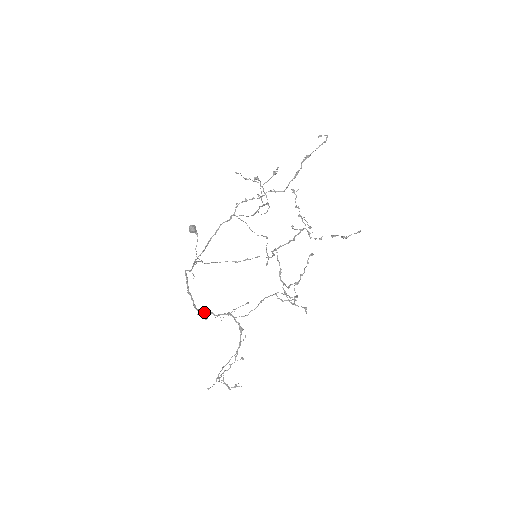
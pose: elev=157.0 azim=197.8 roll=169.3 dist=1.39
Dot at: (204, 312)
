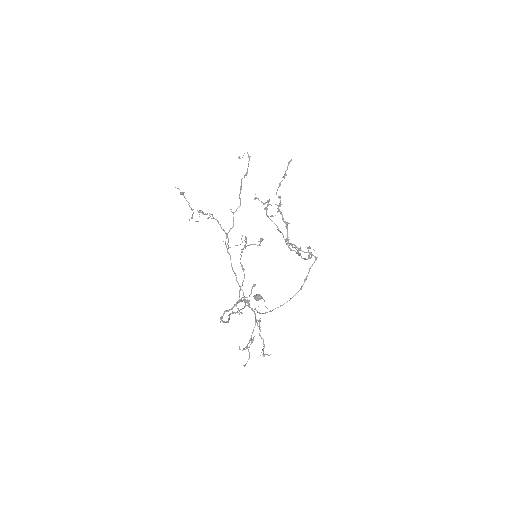
Dot at: (222, 317)
